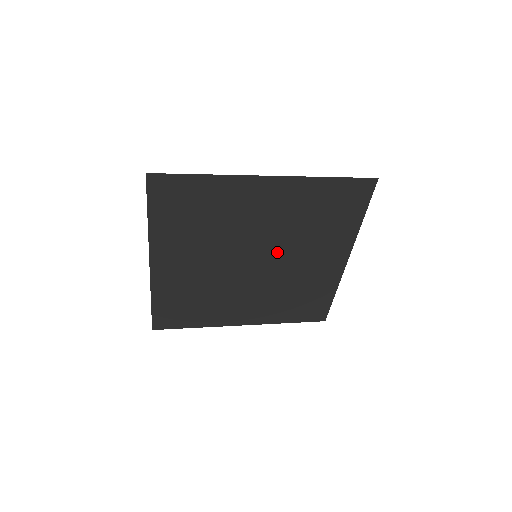
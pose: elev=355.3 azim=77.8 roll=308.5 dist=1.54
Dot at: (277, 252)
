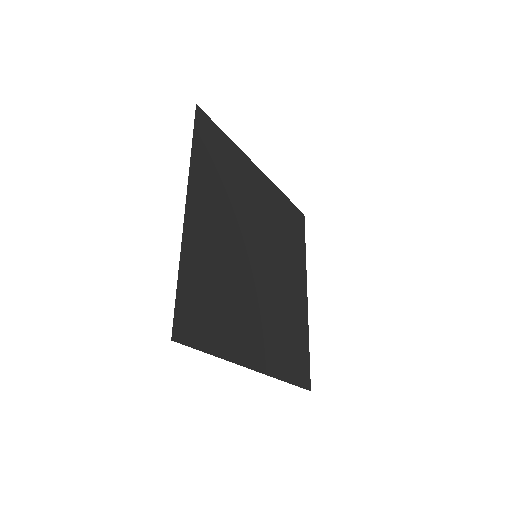
Dot at: (270, 255)
